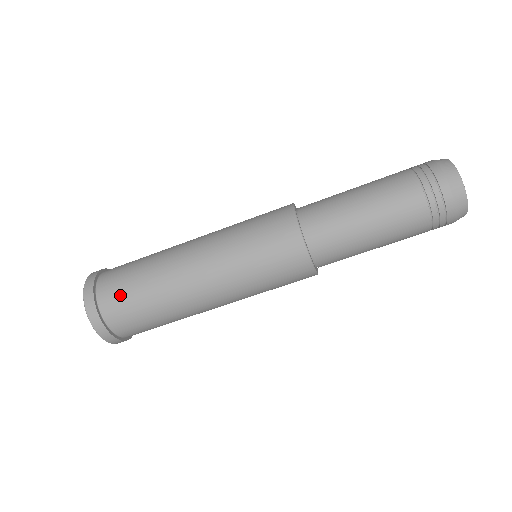
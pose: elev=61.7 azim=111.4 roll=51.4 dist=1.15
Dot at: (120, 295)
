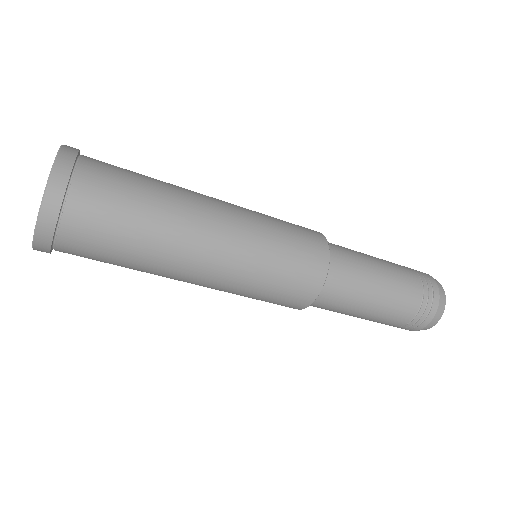
Dot at: (98, 230)
